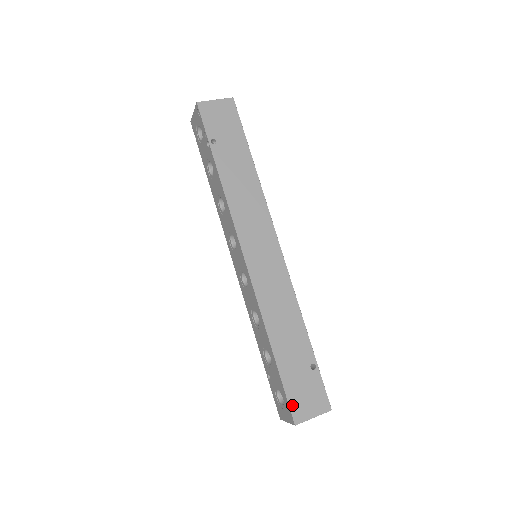
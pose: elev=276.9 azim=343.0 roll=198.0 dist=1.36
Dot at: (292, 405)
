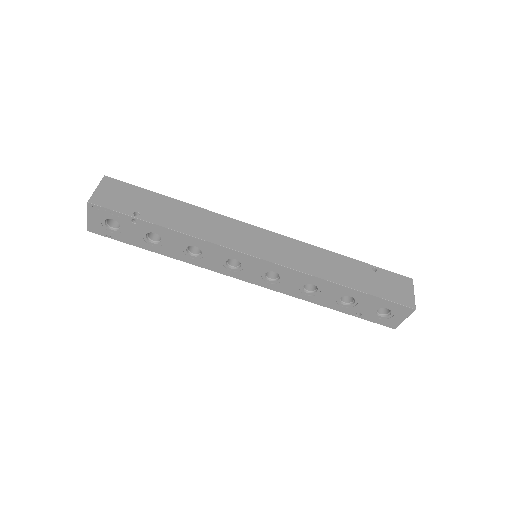
Dot at: (399, 302)
